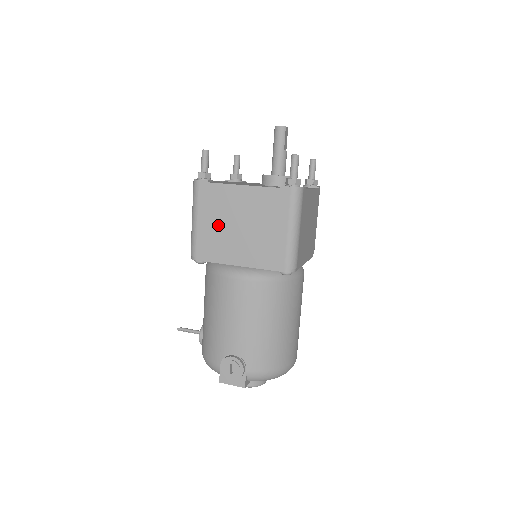
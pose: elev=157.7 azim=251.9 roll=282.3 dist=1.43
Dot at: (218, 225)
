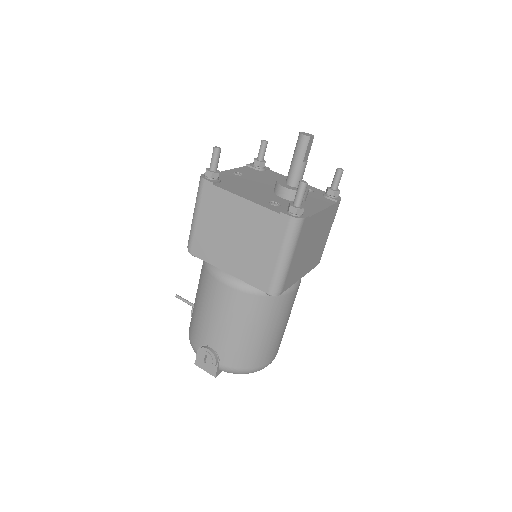
Dot at: (215, 229)
